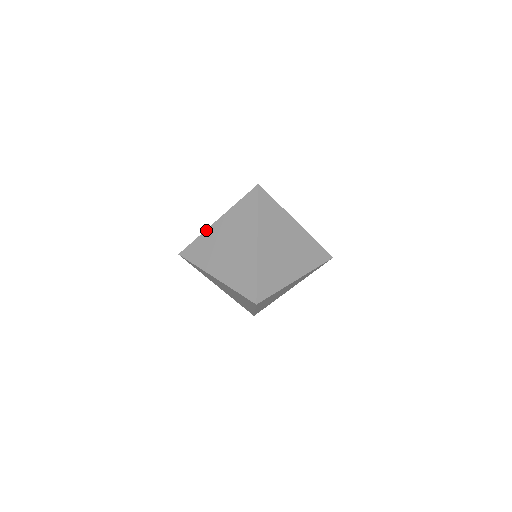
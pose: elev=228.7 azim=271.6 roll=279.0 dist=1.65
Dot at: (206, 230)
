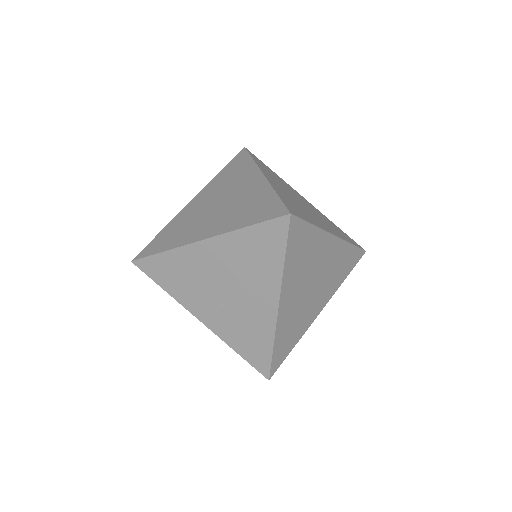
Dot at: (182, 247)
